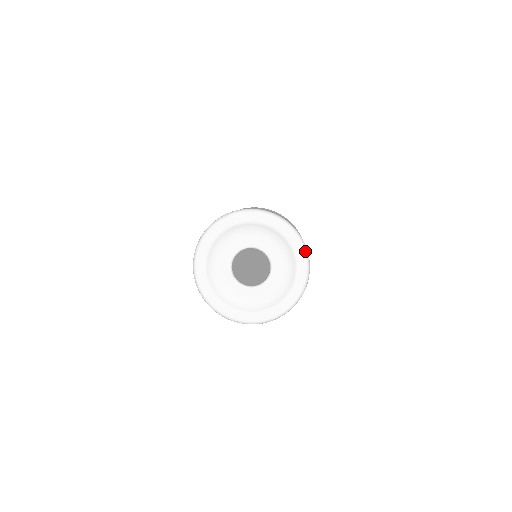
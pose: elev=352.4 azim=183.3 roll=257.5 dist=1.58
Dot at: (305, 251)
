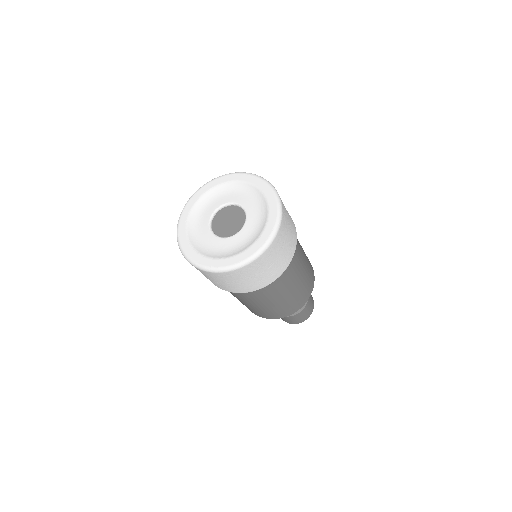
Dot at: (277, 223)
